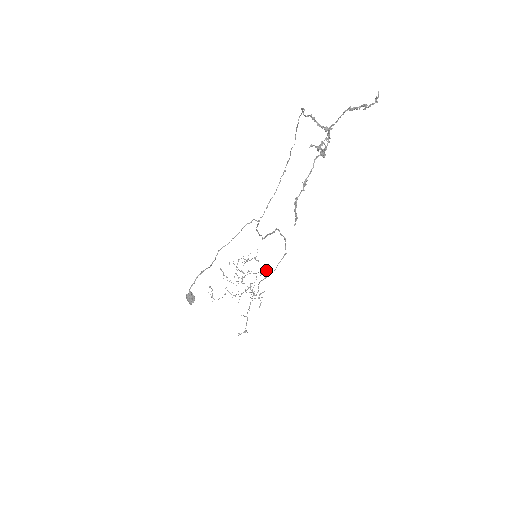
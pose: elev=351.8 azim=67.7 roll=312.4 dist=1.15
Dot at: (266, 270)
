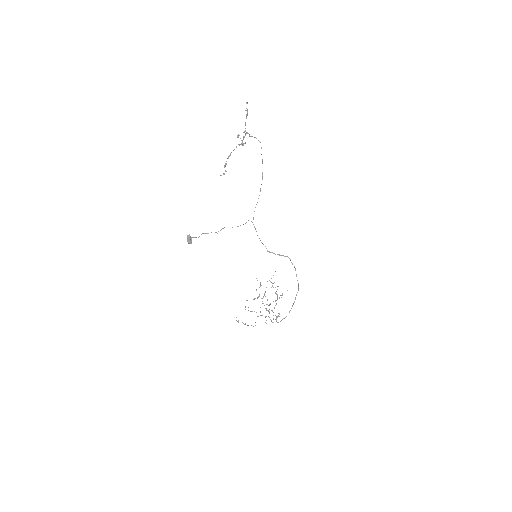
Dot at: (282, 294)
